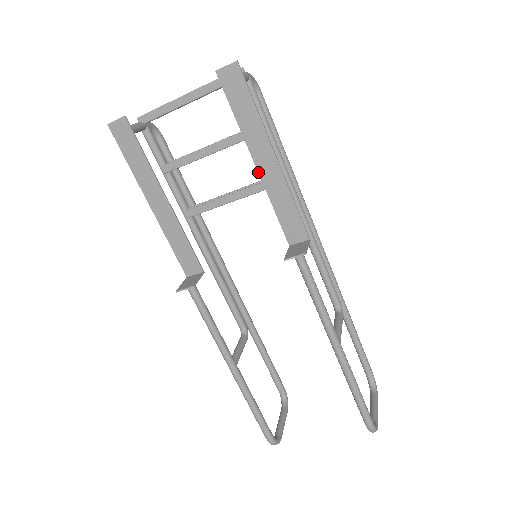
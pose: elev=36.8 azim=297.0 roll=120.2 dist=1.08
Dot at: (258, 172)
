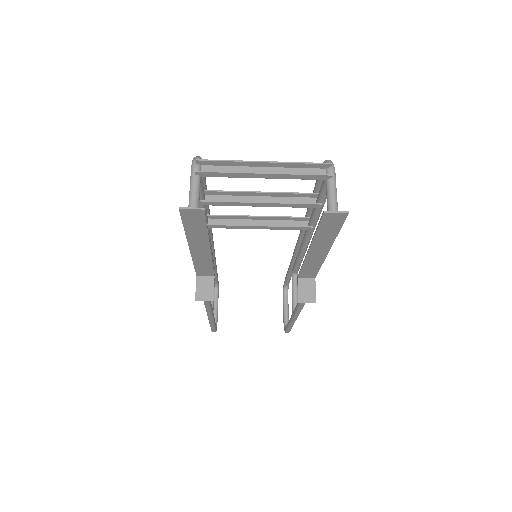
Dot at: (307, 254)
